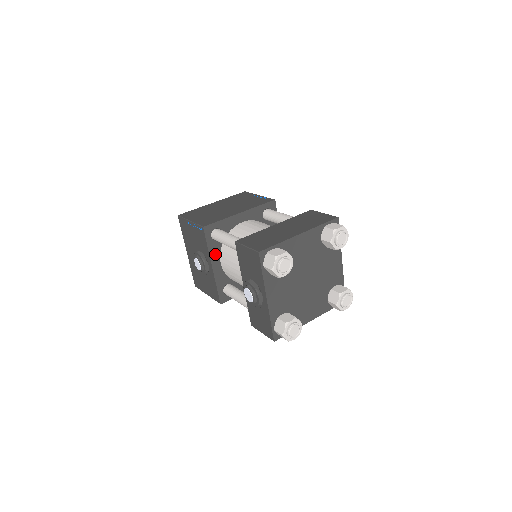
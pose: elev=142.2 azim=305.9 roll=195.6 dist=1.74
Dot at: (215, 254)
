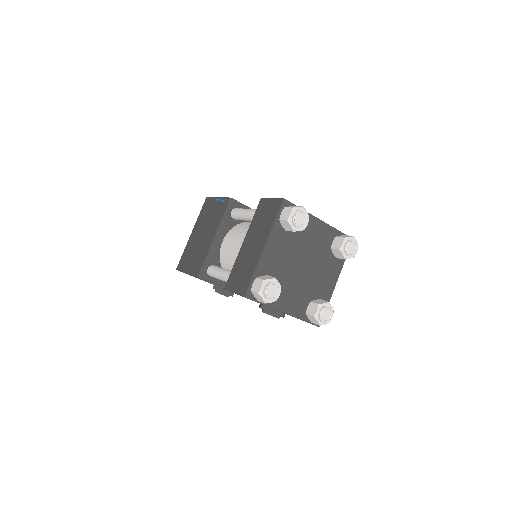
Dot at: (225, 283)
